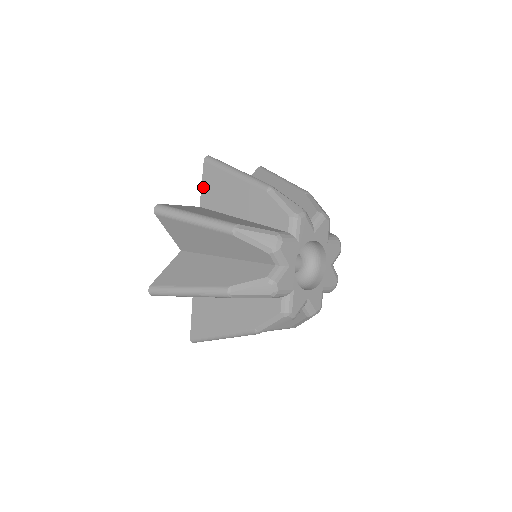
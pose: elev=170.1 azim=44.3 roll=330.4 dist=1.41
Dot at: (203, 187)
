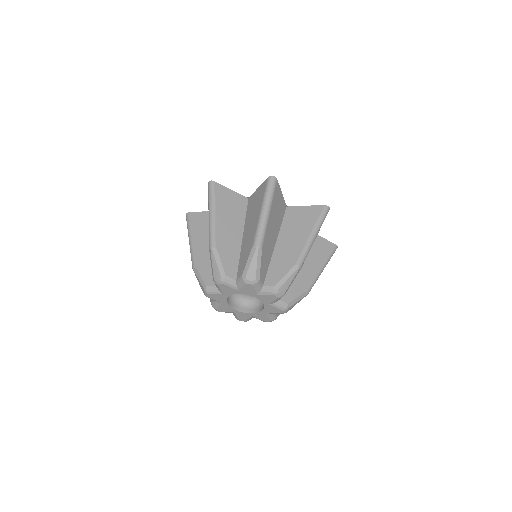
Dot at: (256, 191)
